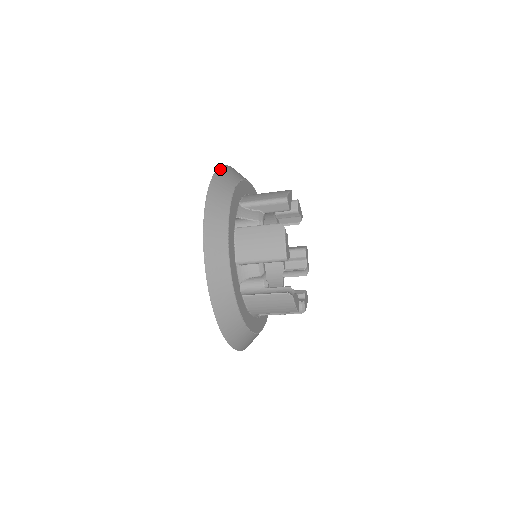
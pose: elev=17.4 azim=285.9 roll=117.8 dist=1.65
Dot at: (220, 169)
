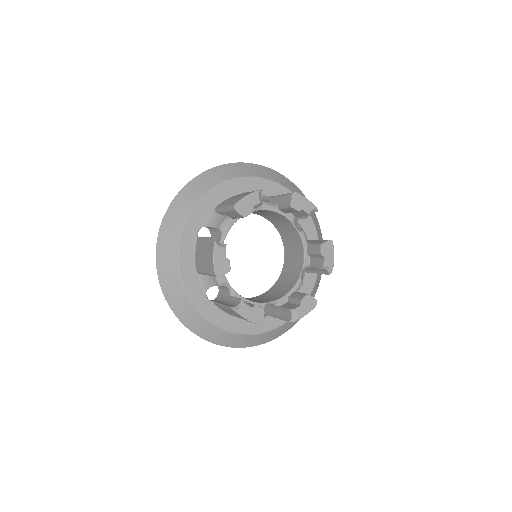
Dot at: (200, 175)
